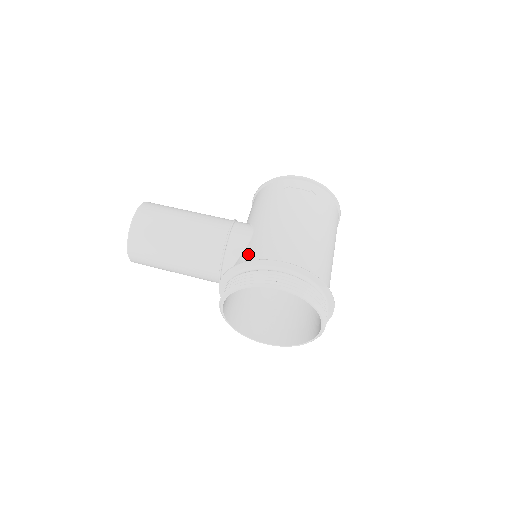
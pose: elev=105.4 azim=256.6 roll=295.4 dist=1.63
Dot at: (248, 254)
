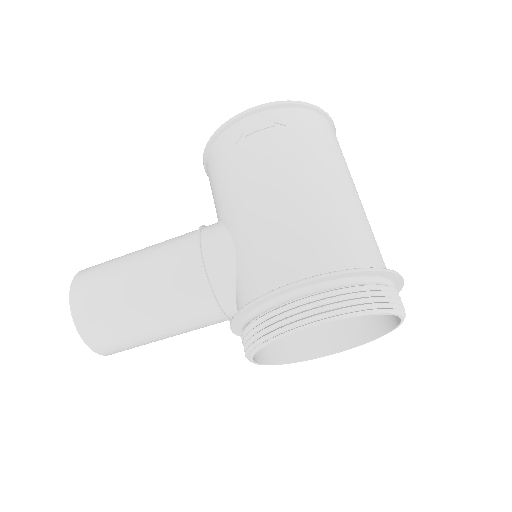
Dot at: (244, 282)
